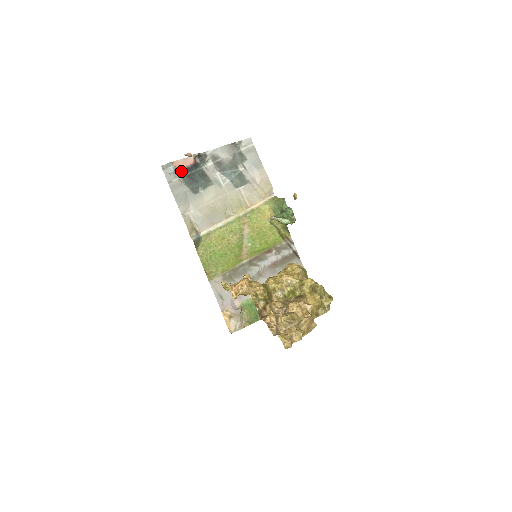
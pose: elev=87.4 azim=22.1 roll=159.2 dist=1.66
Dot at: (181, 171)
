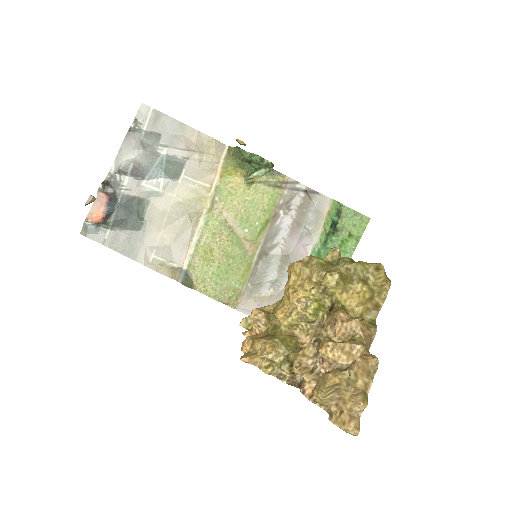
Dot at: (103, 220)
